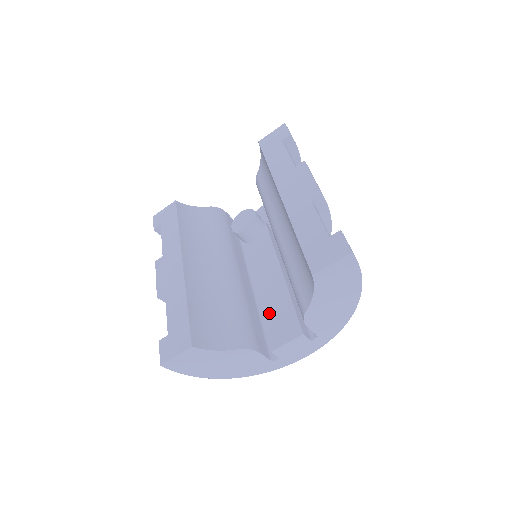
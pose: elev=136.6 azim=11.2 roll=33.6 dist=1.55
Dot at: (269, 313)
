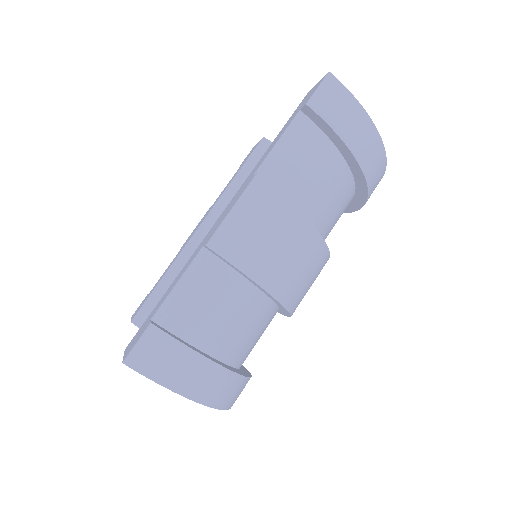
Dot at: occluded
